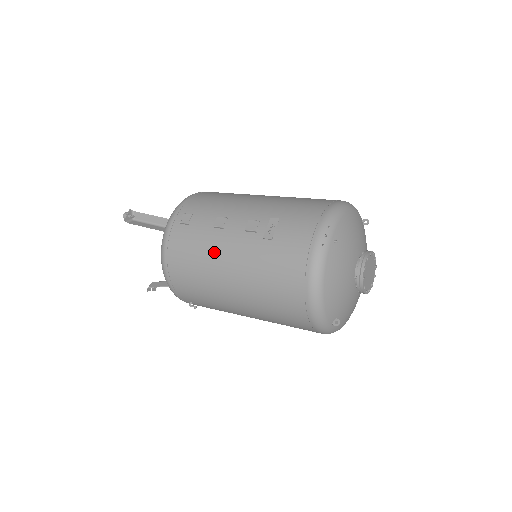
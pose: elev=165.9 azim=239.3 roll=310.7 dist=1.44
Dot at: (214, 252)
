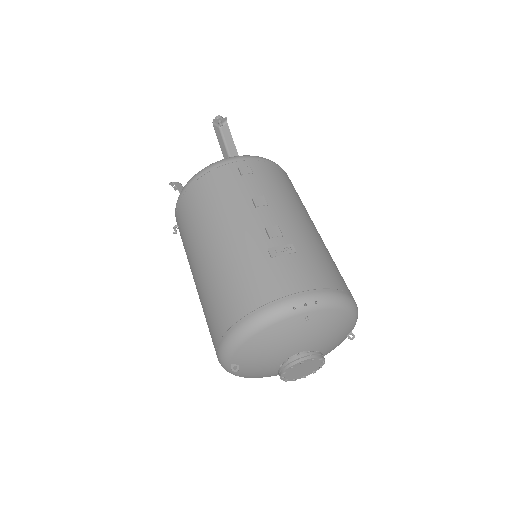
Dot at: (229, 214)
